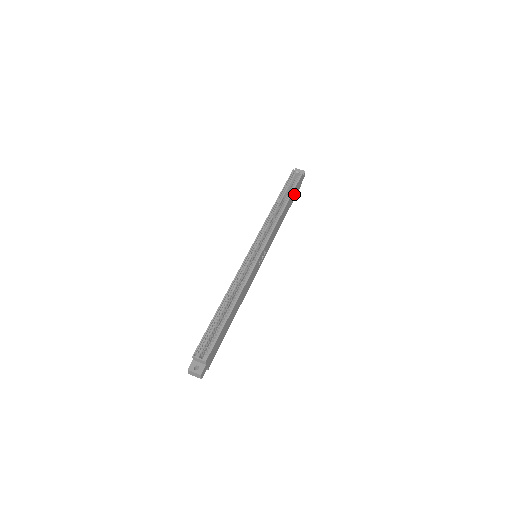
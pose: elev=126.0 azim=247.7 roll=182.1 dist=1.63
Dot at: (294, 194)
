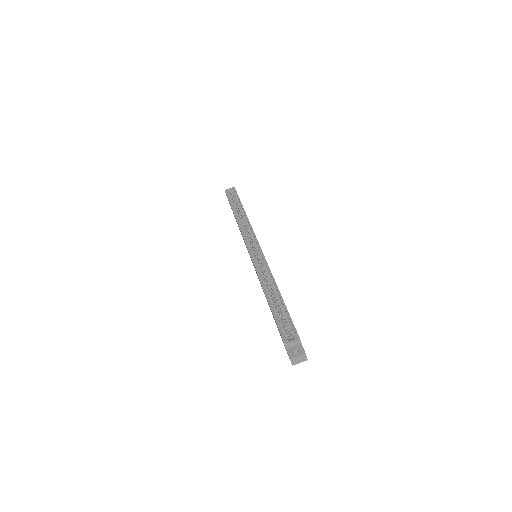
Dot at: occluded
